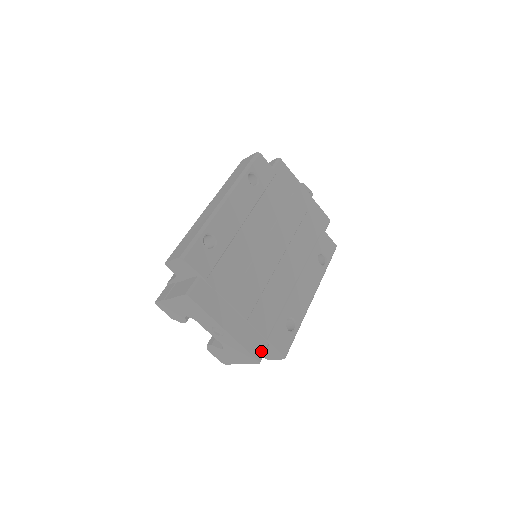
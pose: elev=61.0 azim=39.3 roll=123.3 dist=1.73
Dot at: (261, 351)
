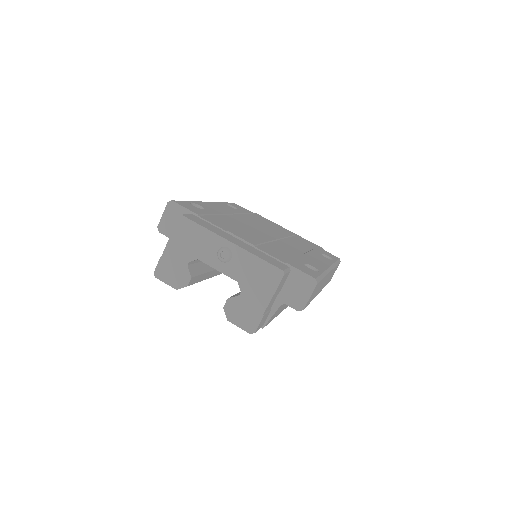
Dot at: (282, 267)
